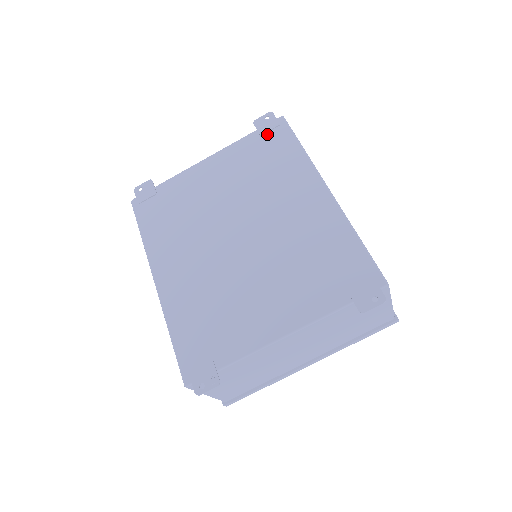
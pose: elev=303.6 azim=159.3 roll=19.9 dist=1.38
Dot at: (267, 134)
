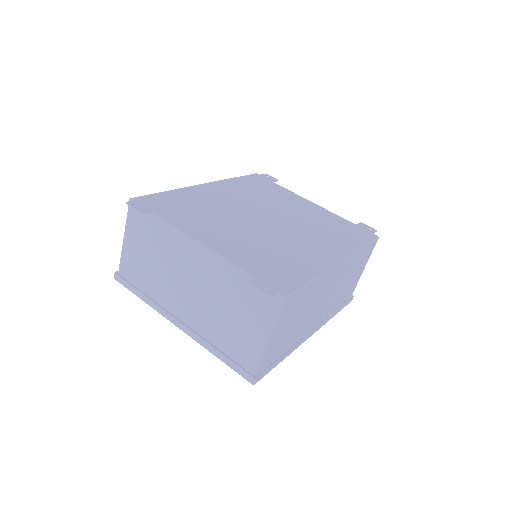
Dot at: (358, 229)
